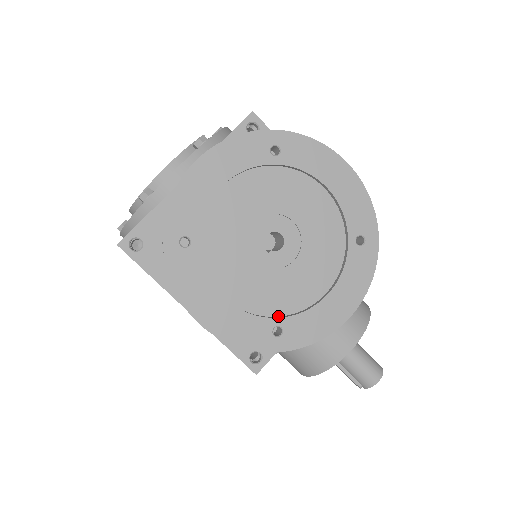
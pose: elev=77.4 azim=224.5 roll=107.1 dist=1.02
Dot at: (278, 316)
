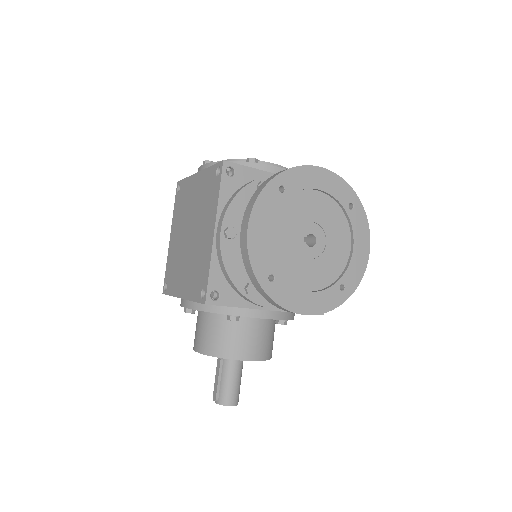
Dot at: (278, 273)
